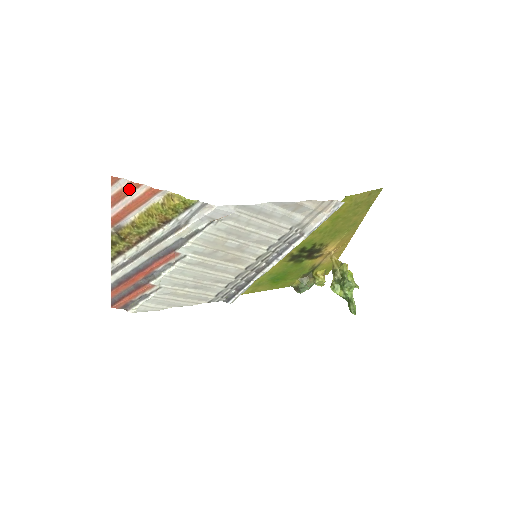
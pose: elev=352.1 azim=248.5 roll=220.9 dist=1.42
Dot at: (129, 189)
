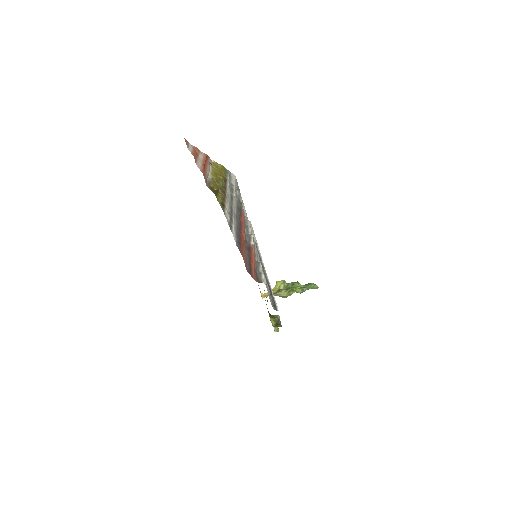
Dot at: (196, 152)
